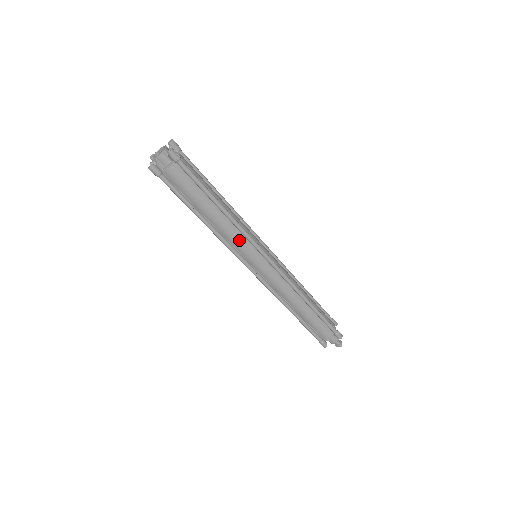
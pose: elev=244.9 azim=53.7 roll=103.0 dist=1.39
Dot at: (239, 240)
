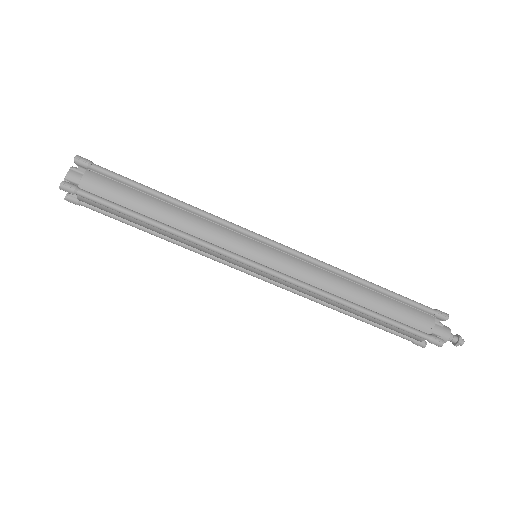
Dot at: (208, 252)
